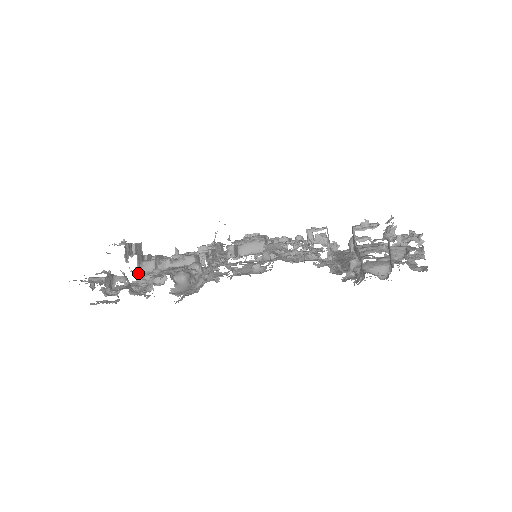
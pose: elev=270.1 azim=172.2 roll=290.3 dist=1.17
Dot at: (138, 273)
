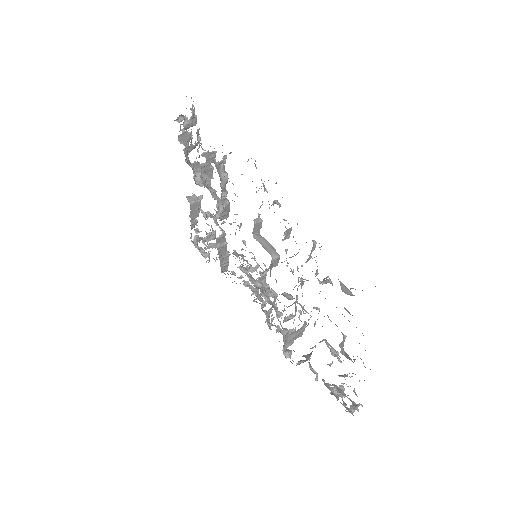
Dot at: (196, 165)
